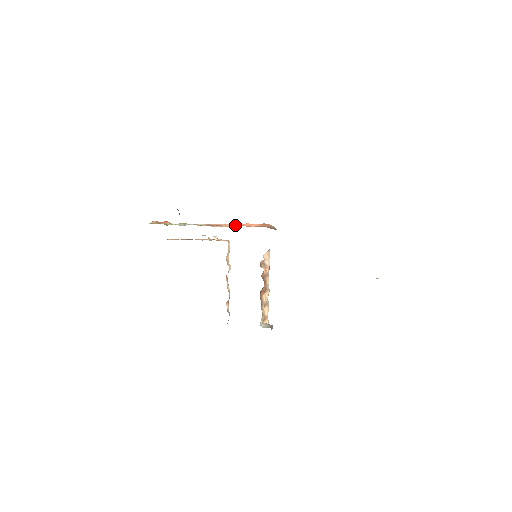
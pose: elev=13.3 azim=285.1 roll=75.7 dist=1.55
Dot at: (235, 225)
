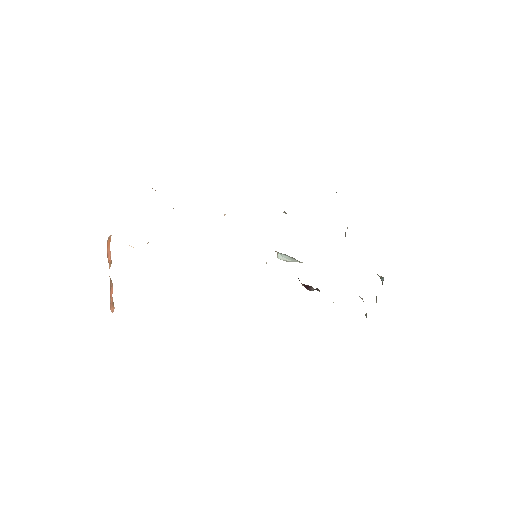
Dot at: occluded
